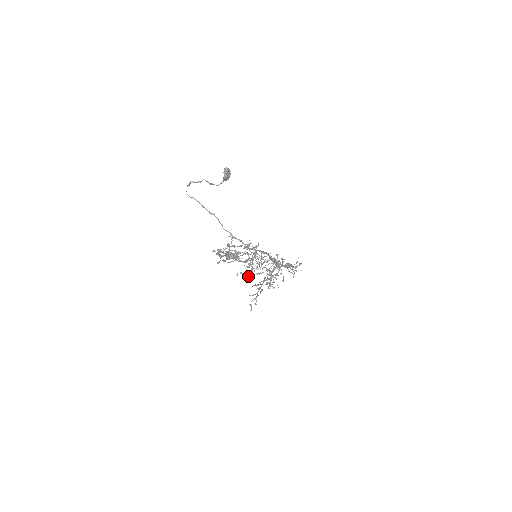
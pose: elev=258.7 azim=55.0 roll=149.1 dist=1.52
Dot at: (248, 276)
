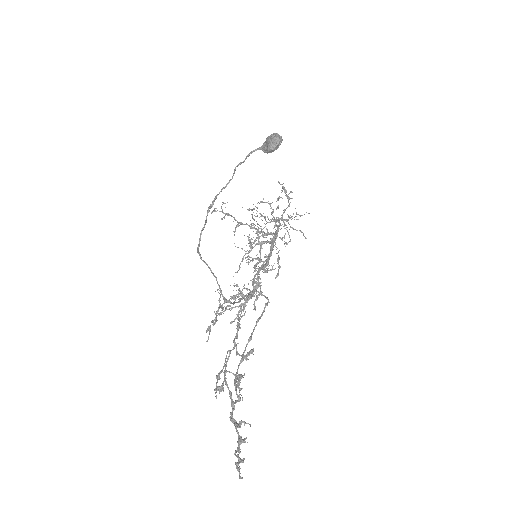
Dot at: occluded
